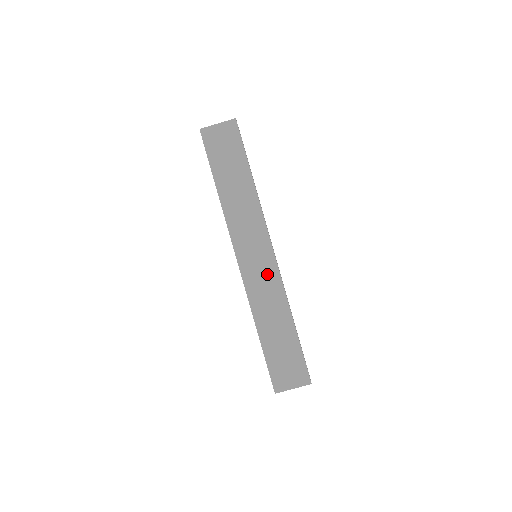
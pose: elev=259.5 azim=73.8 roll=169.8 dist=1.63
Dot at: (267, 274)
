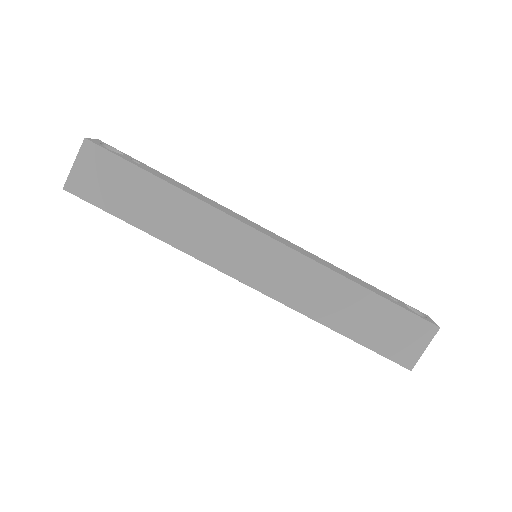
Dot at: (286, 266)
